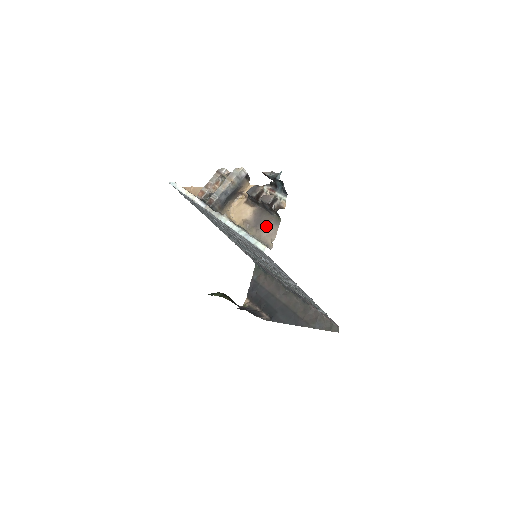
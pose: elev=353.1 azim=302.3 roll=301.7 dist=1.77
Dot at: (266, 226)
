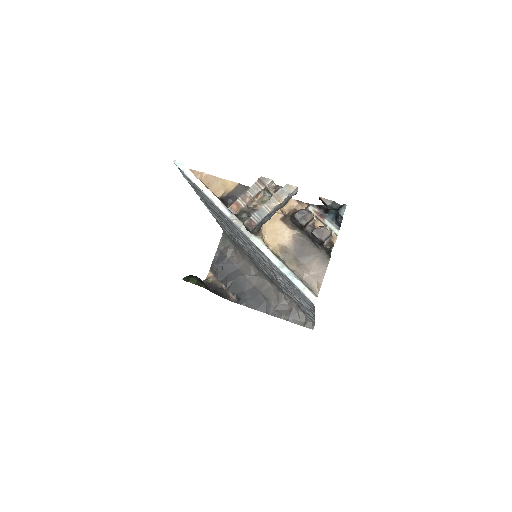
Dot at: (310, 262)
